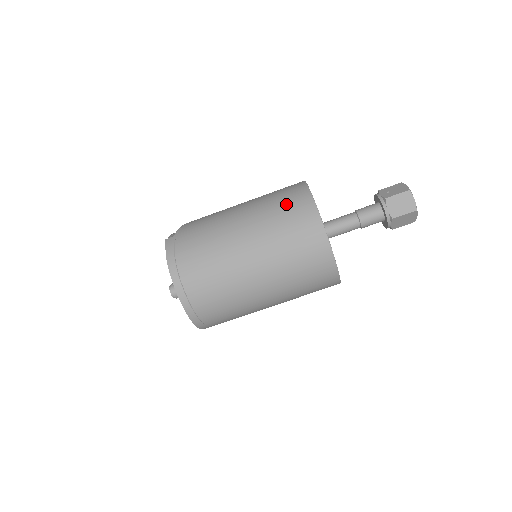
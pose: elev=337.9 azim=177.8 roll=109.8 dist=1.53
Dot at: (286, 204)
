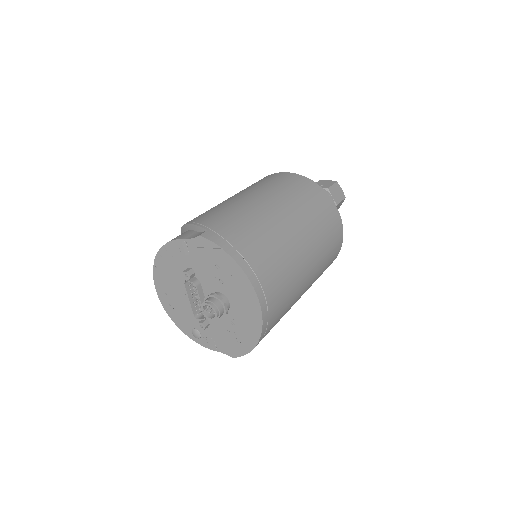
Dot at: (295, 186)
